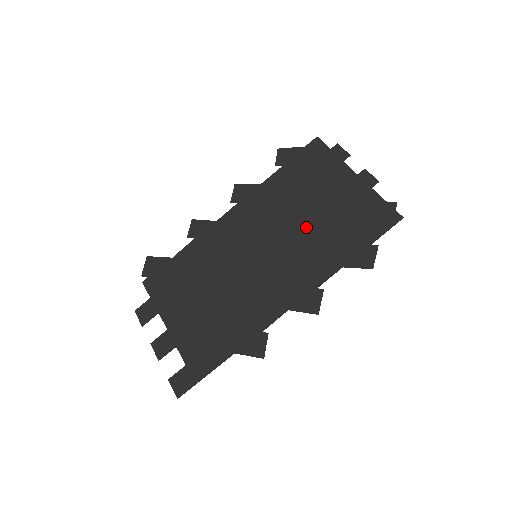
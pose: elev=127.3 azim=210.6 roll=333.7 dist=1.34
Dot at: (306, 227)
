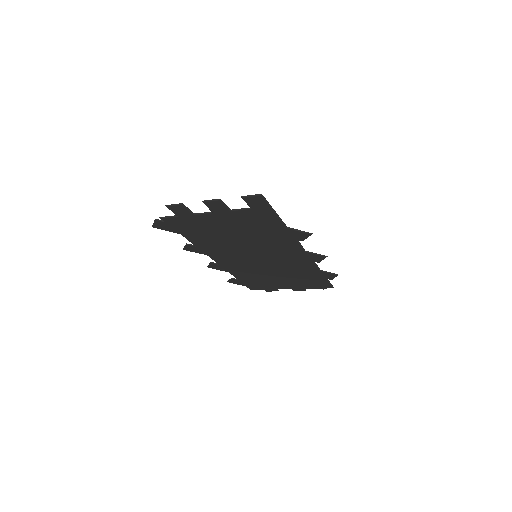
Dot at: (280, 271)
